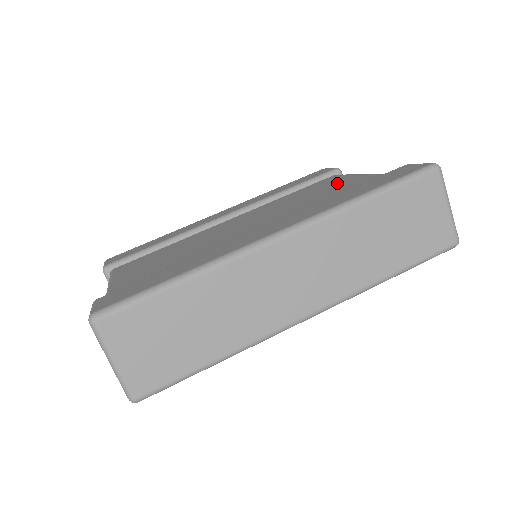
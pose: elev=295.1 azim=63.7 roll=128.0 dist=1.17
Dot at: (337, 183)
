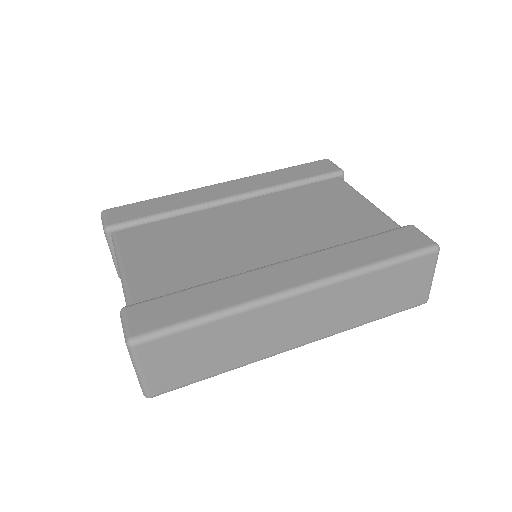
Dot at: (343, 202)
